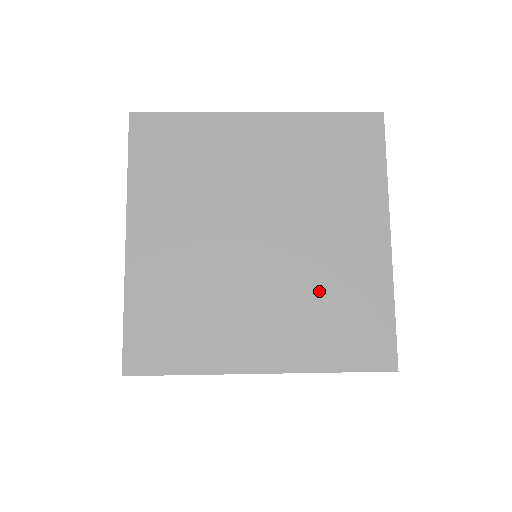
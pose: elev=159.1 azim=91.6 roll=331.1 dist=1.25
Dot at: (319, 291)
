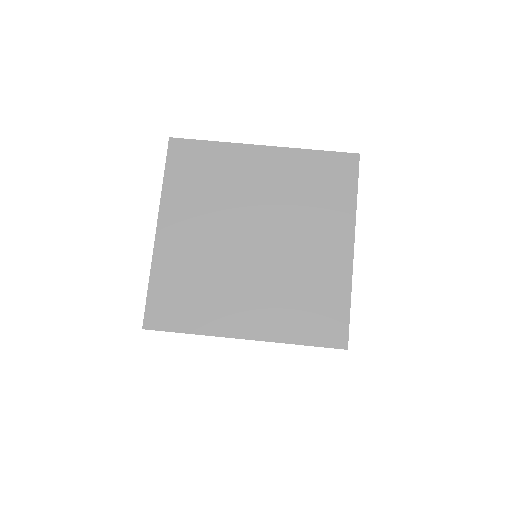
Dot at: occluded
